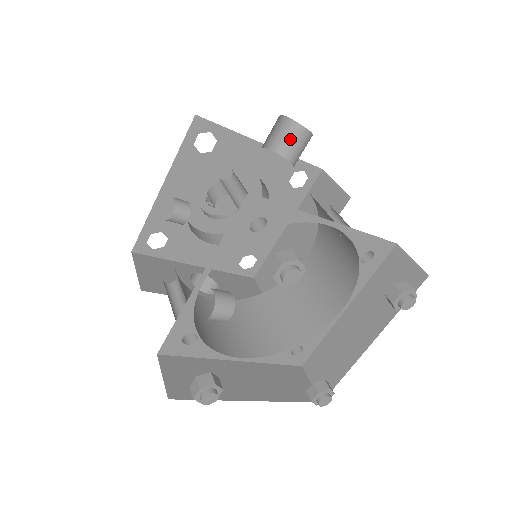
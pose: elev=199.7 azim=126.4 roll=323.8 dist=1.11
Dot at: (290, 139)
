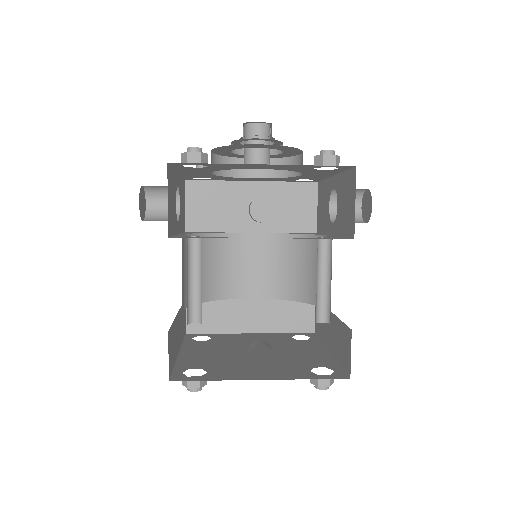
Dot at: occluded
